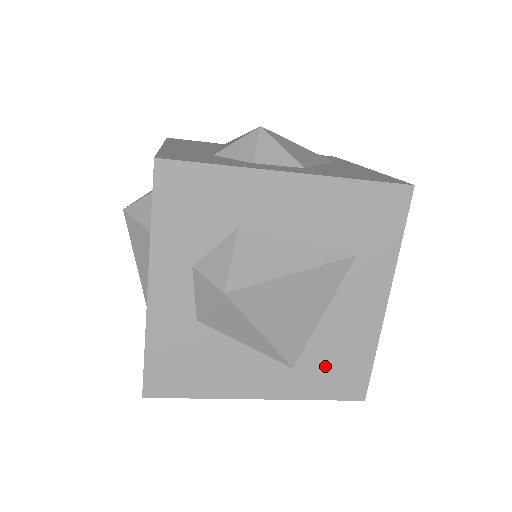
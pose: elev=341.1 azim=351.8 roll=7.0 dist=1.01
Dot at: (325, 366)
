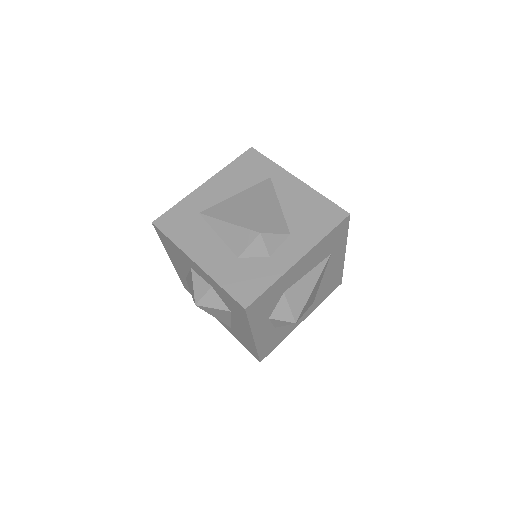
Dot at: (325, 290)
